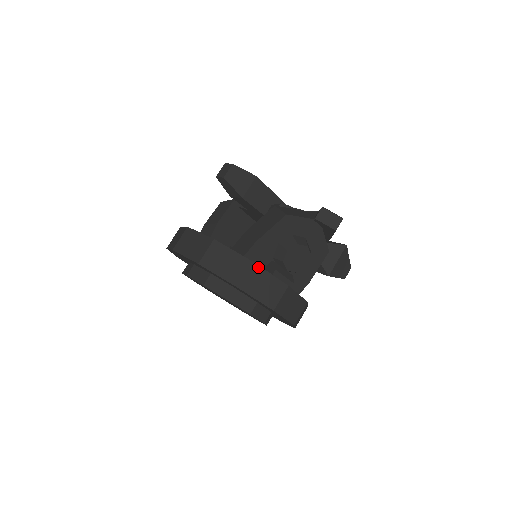
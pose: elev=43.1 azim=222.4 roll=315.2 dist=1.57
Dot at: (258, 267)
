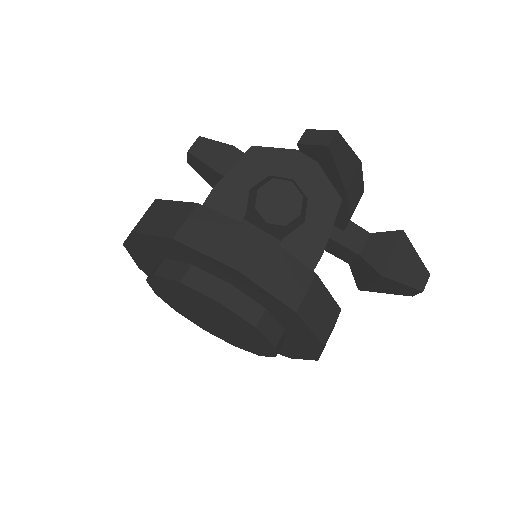
Dot at: (207, 210)
